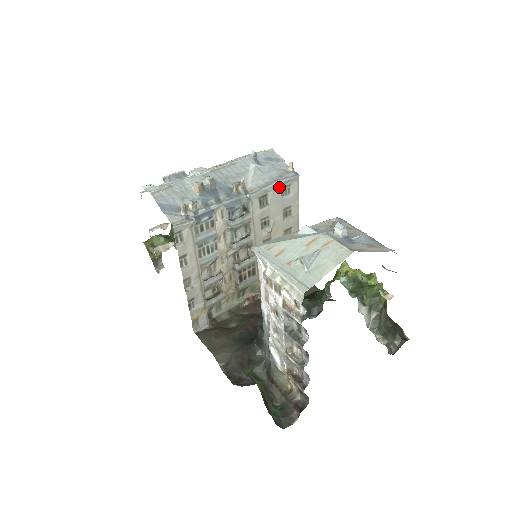
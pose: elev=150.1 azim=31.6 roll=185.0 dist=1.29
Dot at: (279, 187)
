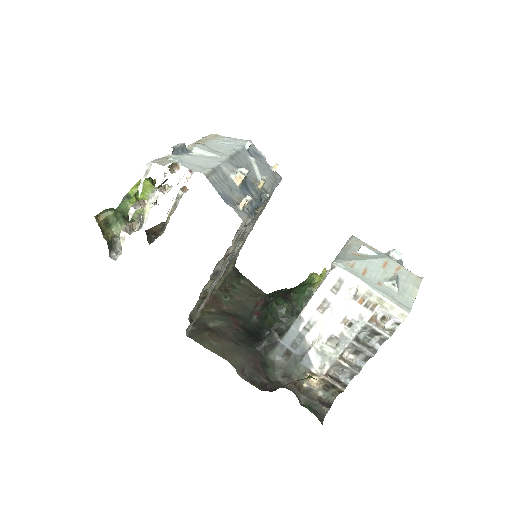
Dot at: occluded
